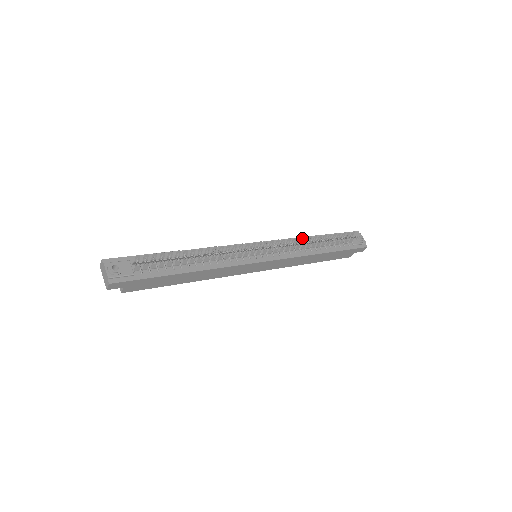
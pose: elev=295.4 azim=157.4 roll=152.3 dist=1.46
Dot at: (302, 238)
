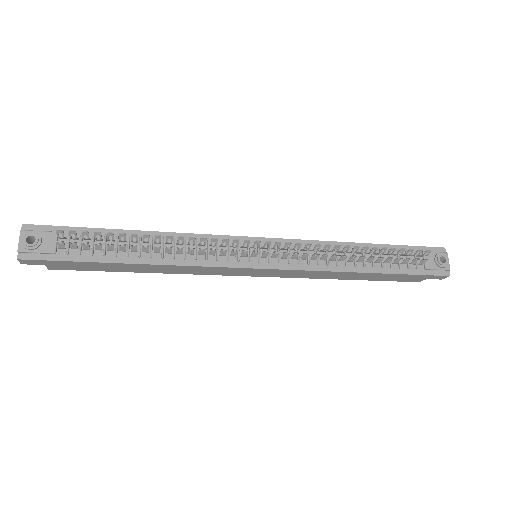
Dot at: (340, 243)
